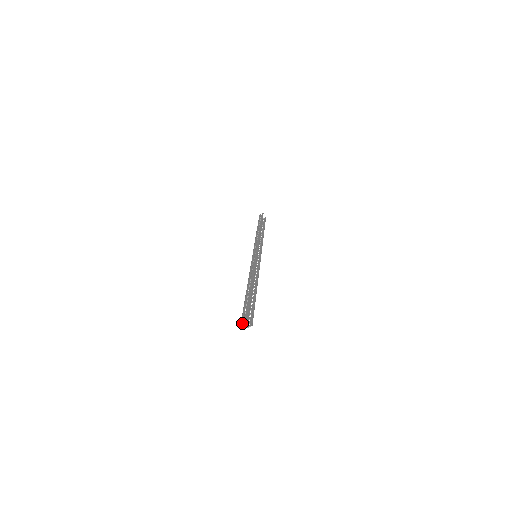
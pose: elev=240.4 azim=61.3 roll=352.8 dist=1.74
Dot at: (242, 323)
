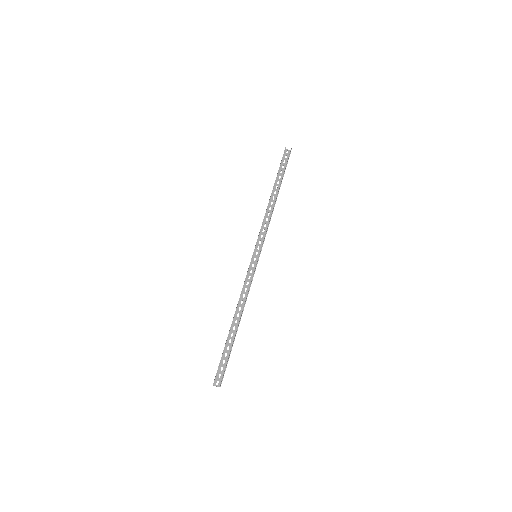
Dot at: (215, 385)
